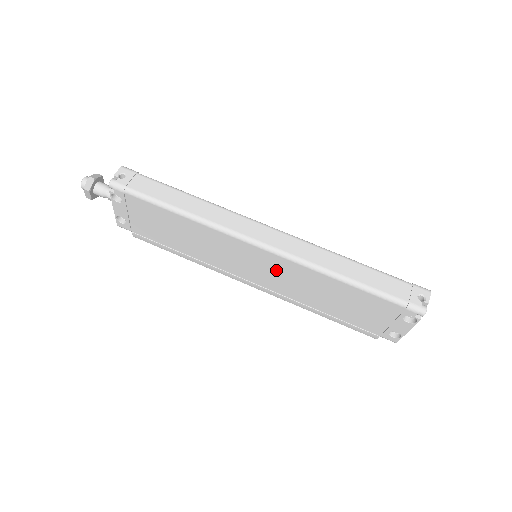
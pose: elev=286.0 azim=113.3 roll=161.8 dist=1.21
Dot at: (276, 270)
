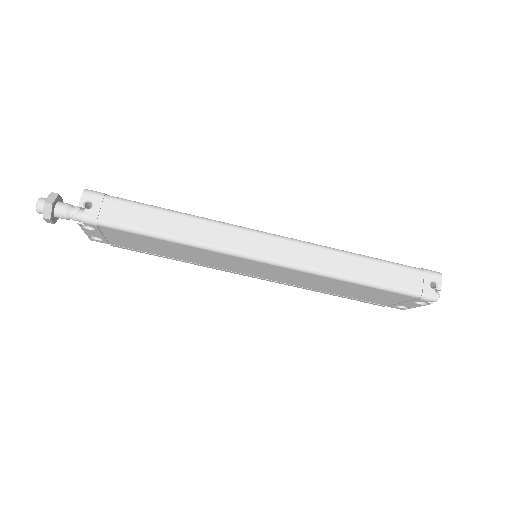
Dot at: (282, 273)
